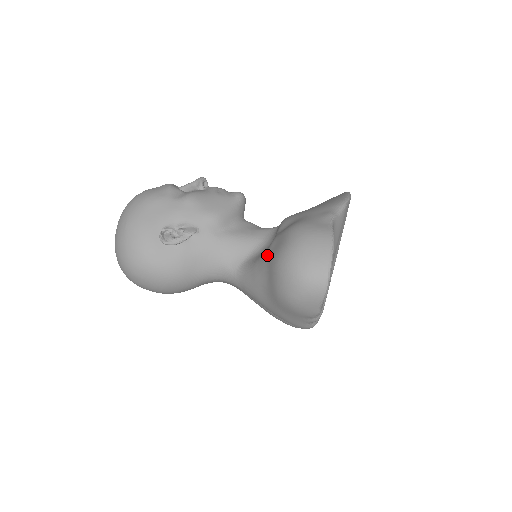
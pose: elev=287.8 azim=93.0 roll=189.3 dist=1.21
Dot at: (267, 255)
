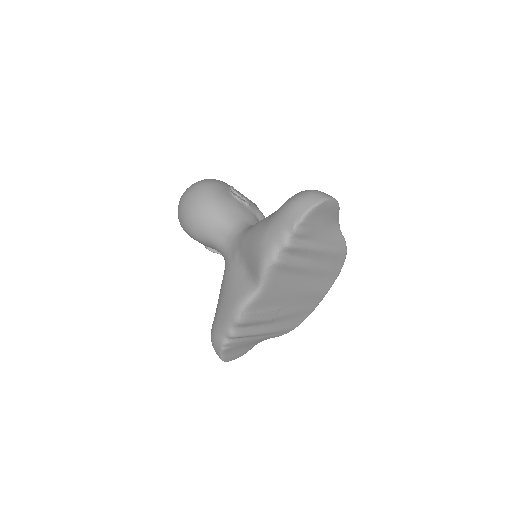
Dot at: occluded
